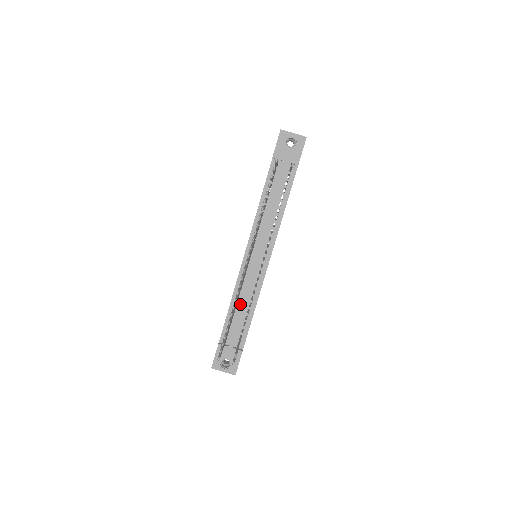
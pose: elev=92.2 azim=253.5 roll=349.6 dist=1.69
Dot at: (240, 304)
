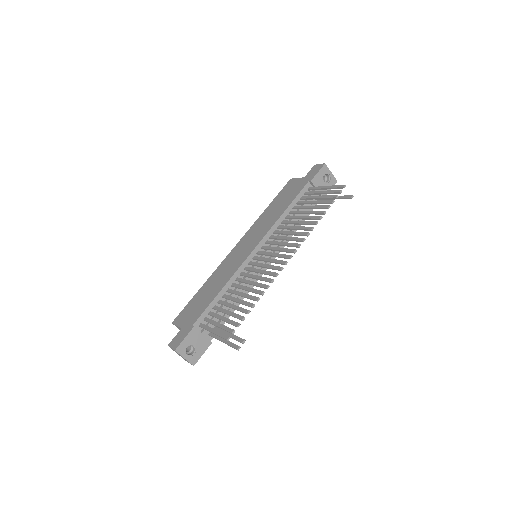
Dot at: (229, 294)
